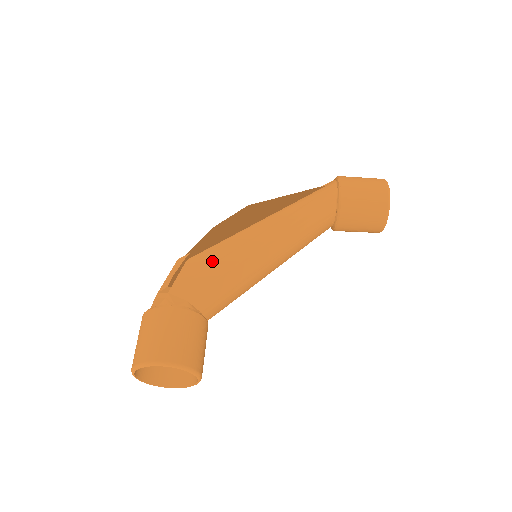
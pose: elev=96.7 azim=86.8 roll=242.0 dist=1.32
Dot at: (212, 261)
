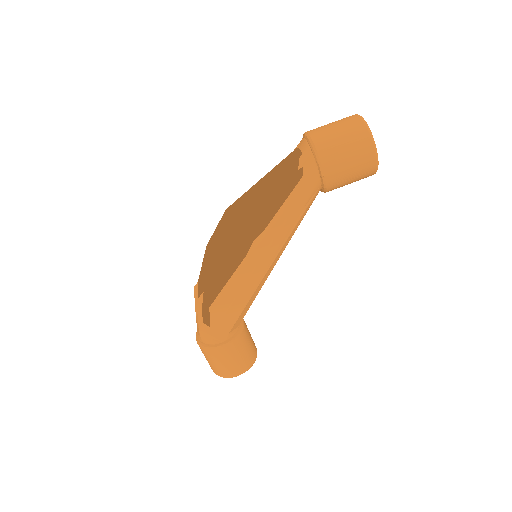
Dot at: (230, 300)
